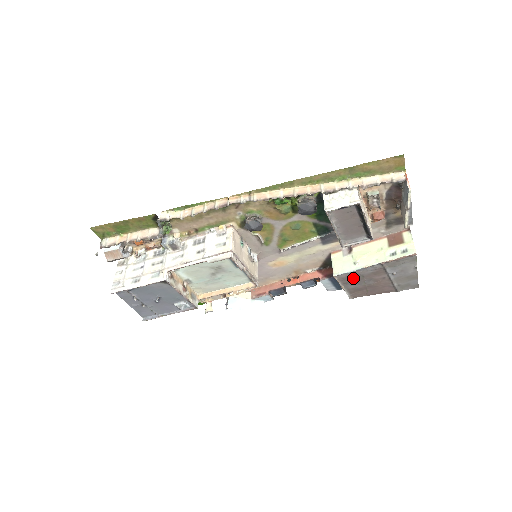
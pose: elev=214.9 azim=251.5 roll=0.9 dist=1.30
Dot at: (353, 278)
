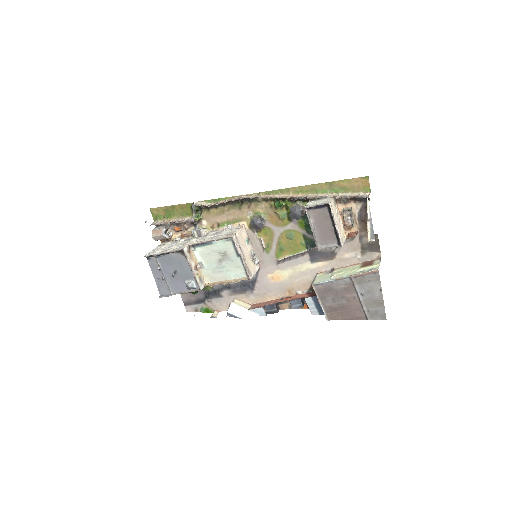
Dot at: (328, 292)
